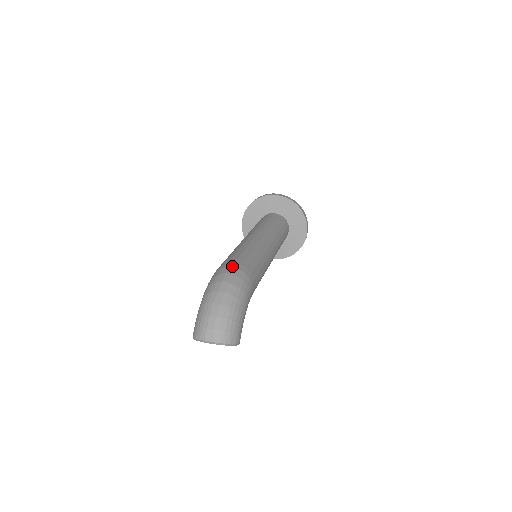
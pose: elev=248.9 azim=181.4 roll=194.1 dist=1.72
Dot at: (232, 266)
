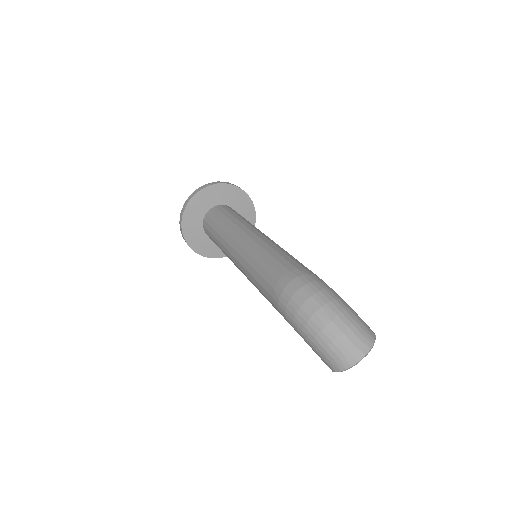
Dot at: (288, 281)
